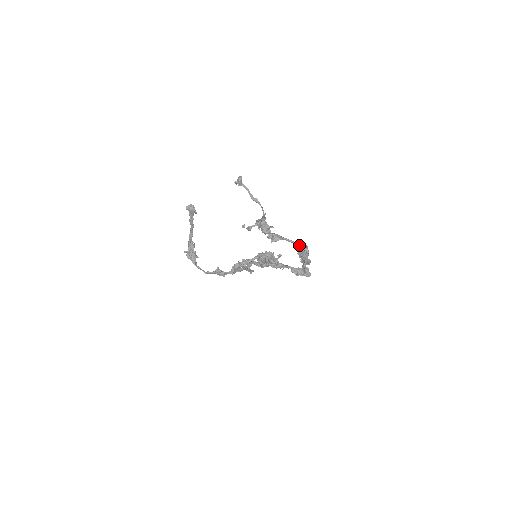
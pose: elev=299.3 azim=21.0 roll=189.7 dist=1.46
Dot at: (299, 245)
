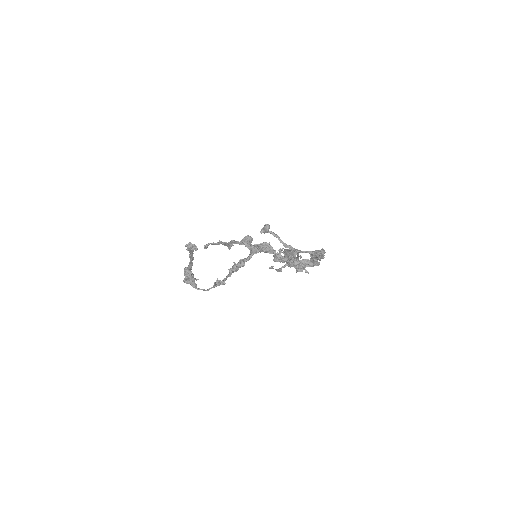
Dot at: (317, 252)
